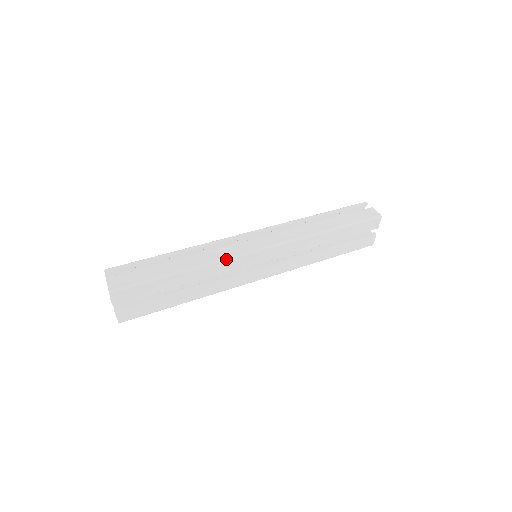
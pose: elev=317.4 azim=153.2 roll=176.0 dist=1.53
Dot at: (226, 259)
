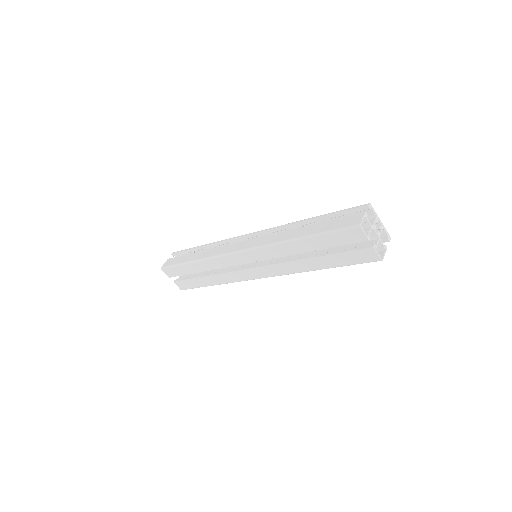
Dot at: (215, 257)
